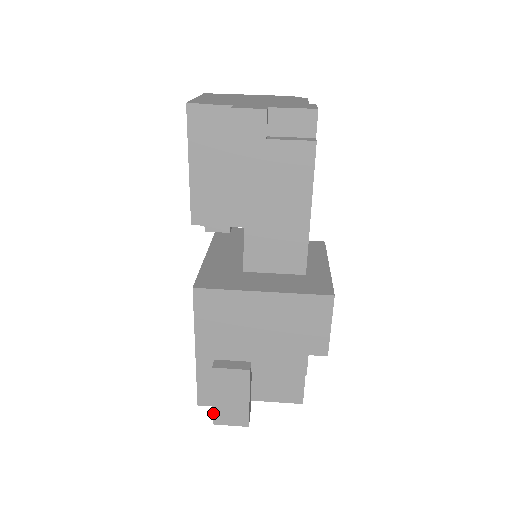
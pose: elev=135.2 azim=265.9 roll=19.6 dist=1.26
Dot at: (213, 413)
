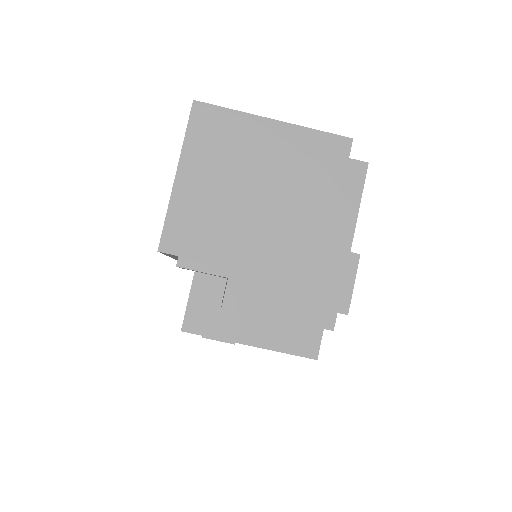
Dot at: occluded
